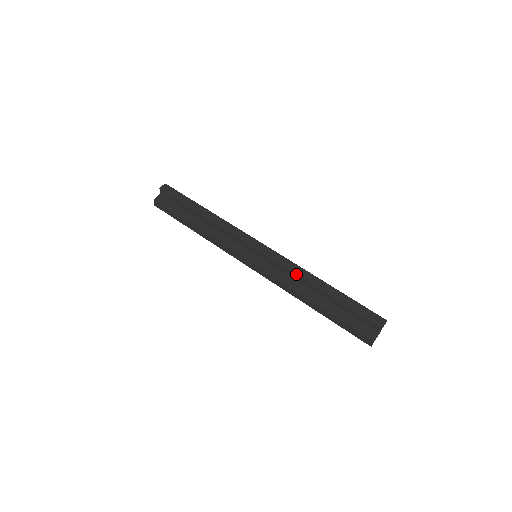
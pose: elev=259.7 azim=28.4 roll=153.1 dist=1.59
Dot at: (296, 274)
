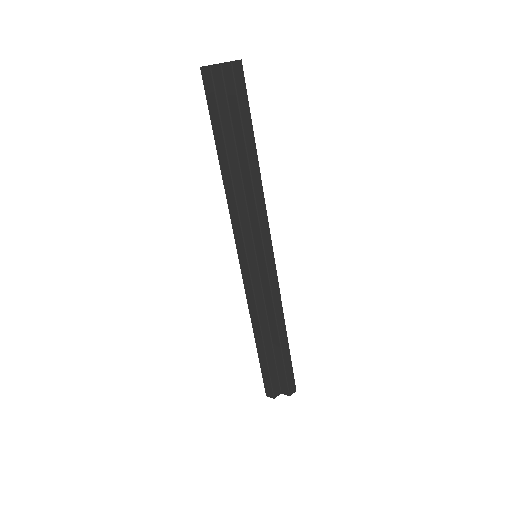
Dot at: (274, 308)
